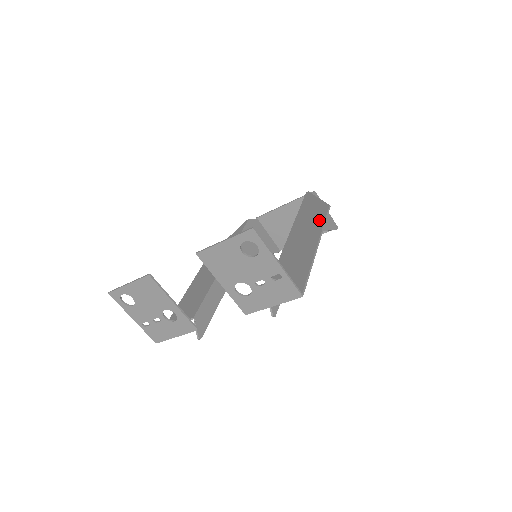
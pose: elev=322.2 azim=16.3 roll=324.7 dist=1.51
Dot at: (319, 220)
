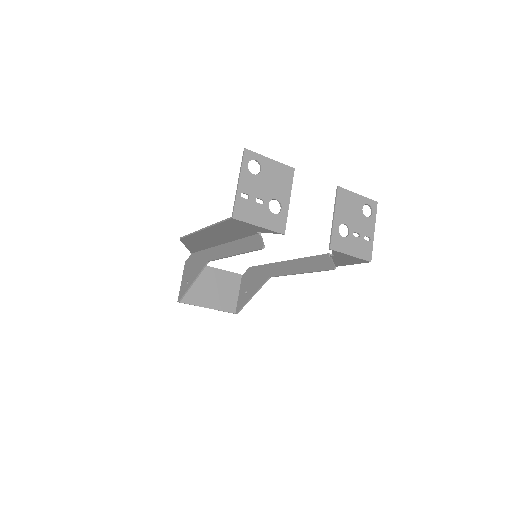
Dot at: occluded
